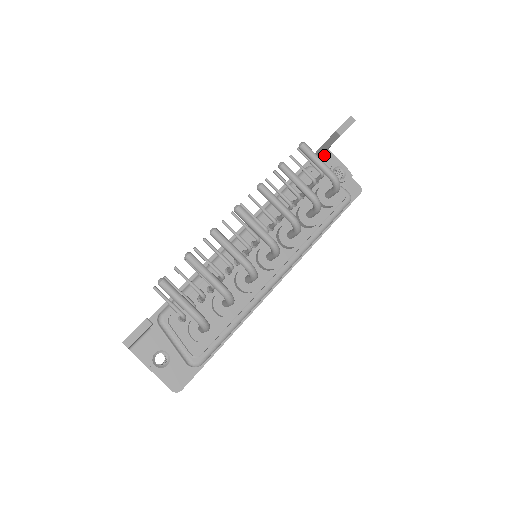
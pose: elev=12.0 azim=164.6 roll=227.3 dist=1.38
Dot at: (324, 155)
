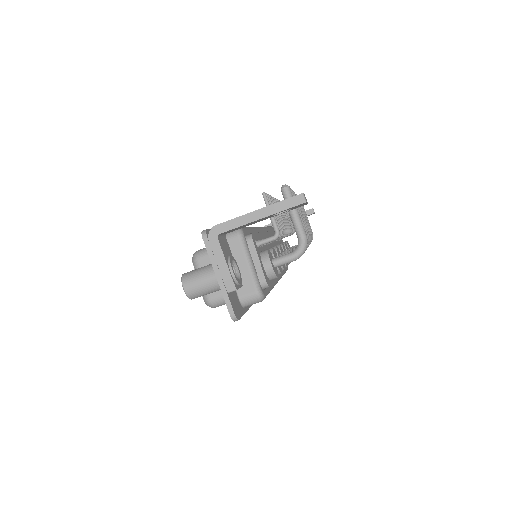
Dot at: occluded
